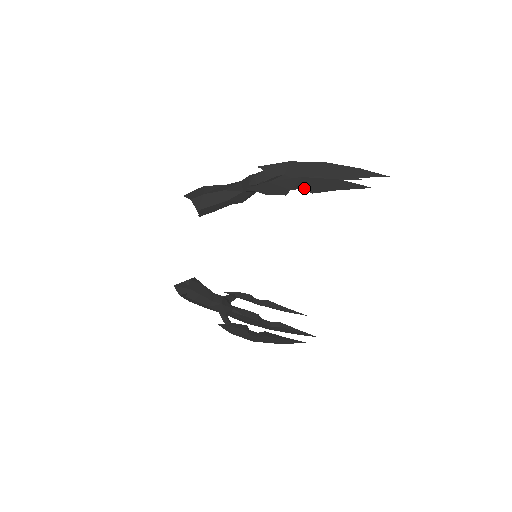
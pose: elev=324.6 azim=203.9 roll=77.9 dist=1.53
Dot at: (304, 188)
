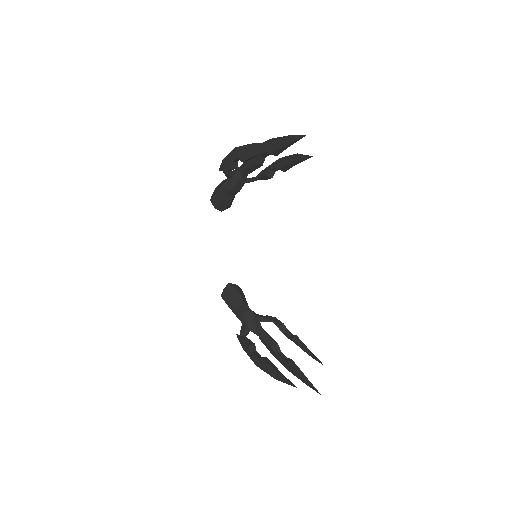
Dot at: (238, 158)
